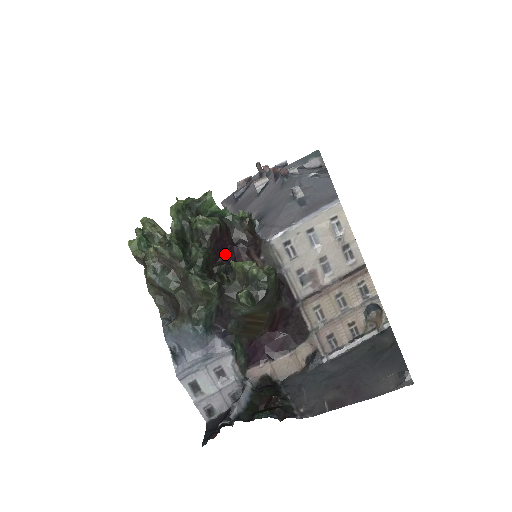
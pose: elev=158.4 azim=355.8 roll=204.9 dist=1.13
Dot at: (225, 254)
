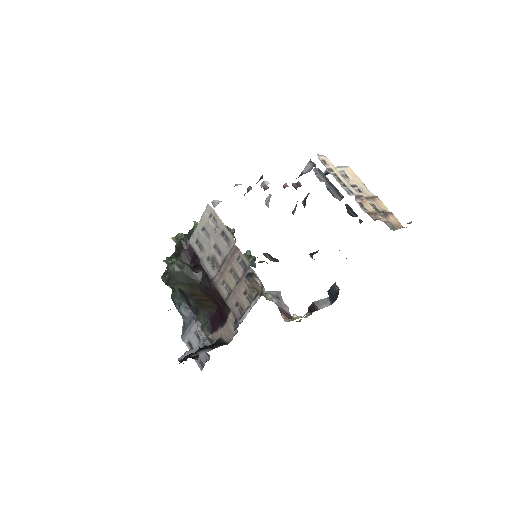
Dot at: (193, 258)
